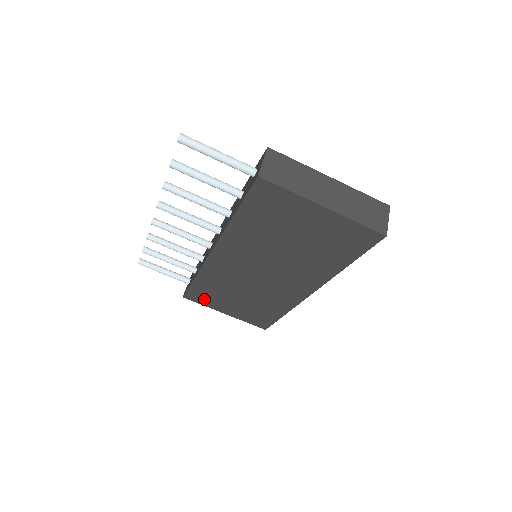
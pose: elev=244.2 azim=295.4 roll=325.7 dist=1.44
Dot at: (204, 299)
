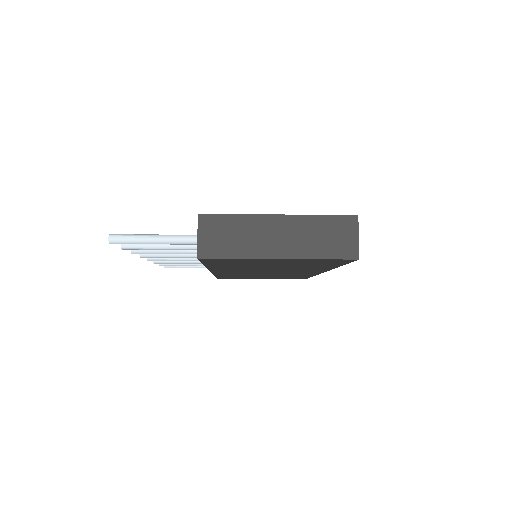
Dot at: occluded
